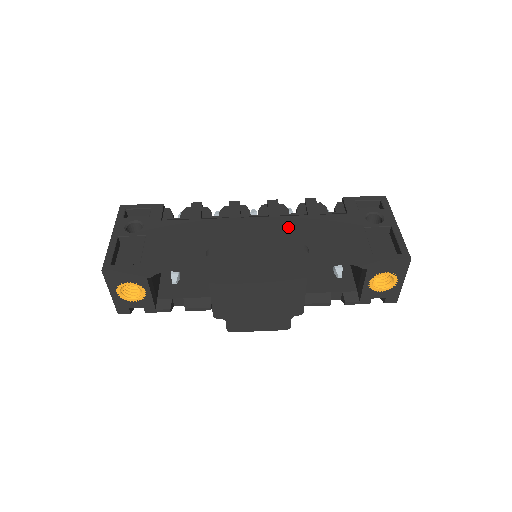
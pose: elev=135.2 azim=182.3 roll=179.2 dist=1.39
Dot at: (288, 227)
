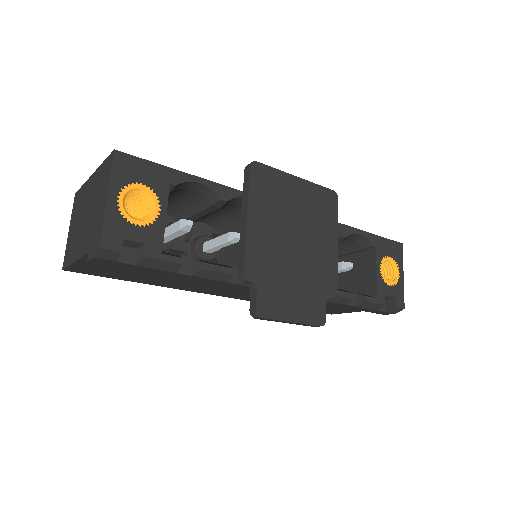
Dot at: occluded
